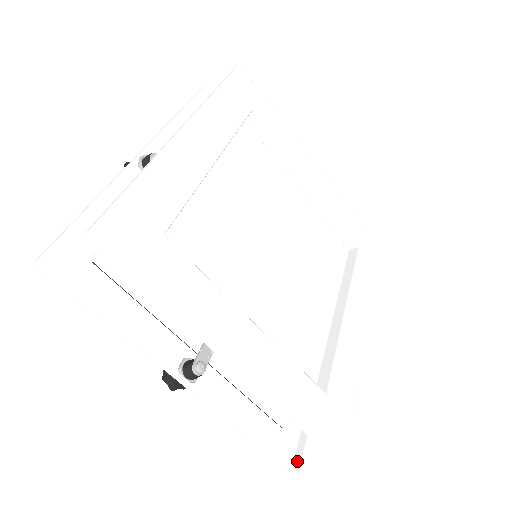
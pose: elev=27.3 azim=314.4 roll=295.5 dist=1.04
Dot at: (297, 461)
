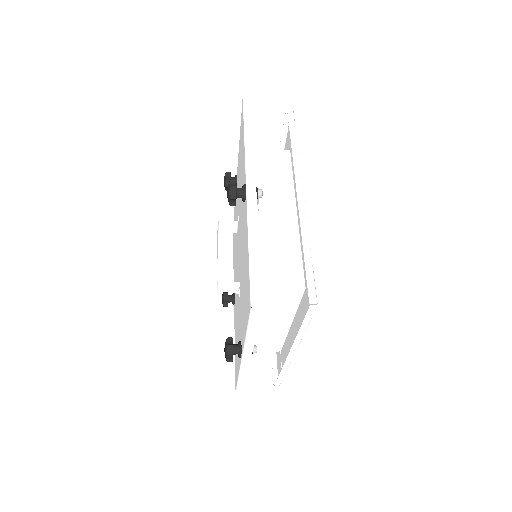
Dot at: occluded
